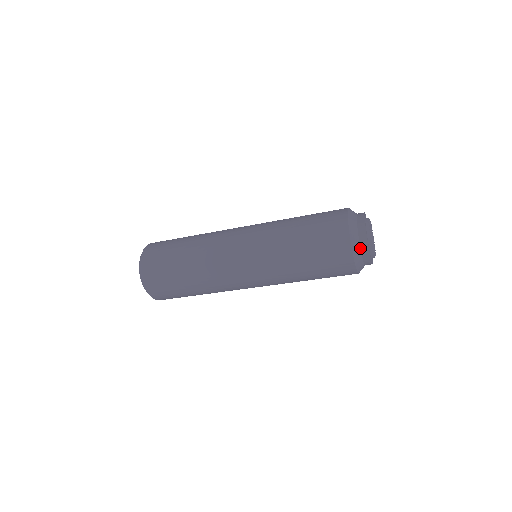
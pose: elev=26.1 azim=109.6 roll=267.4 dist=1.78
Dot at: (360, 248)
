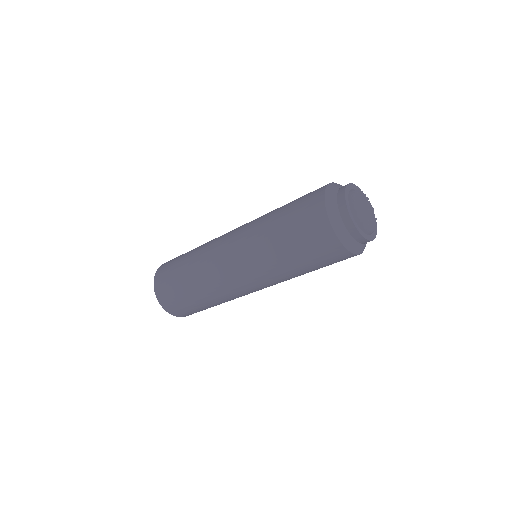
Dot at: (341, 219)
